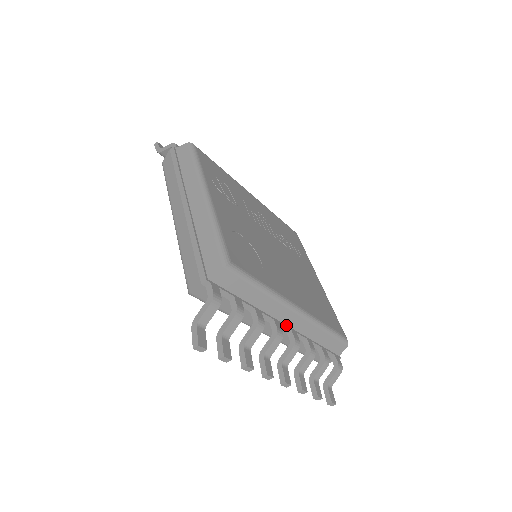
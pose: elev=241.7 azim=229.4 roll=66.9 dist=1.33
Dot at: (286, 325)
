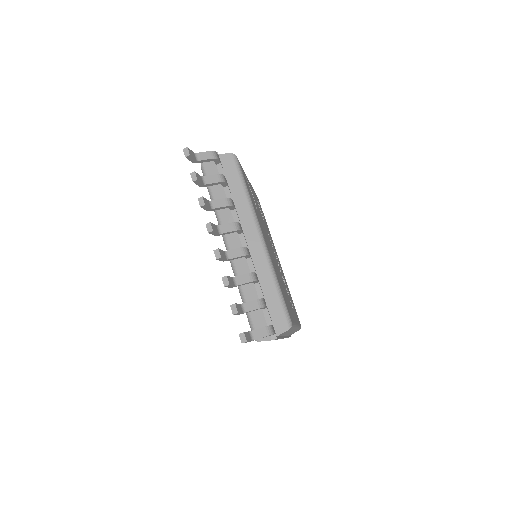
Dot at: (247, 243)
